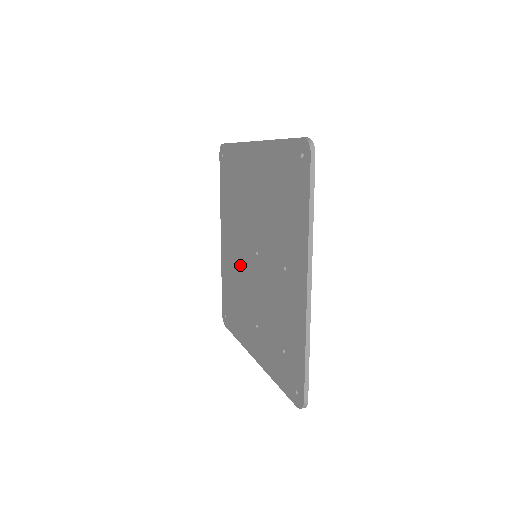
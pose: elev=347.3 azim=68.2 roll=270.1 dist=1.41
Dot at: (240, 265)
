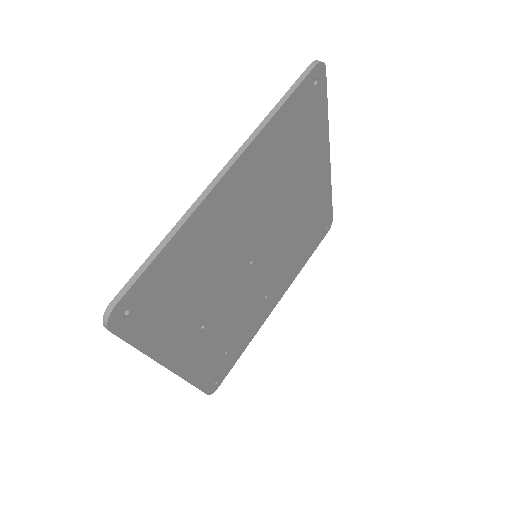
Dot at: occluded
